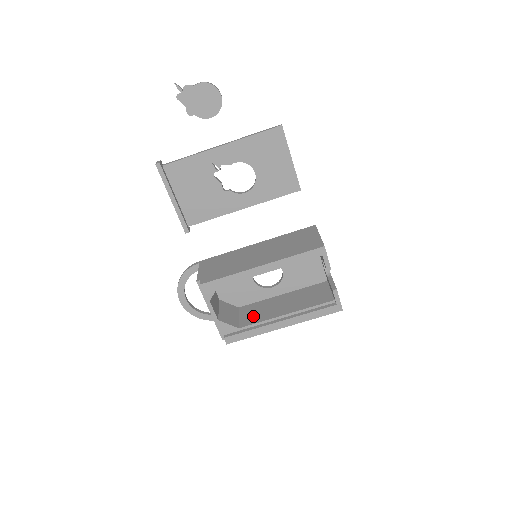
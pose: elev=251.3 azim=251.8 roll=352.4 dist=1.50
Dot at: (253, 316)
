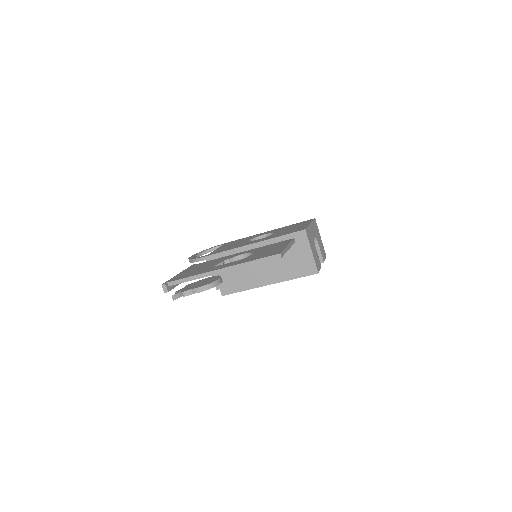
Dot at: occluded
